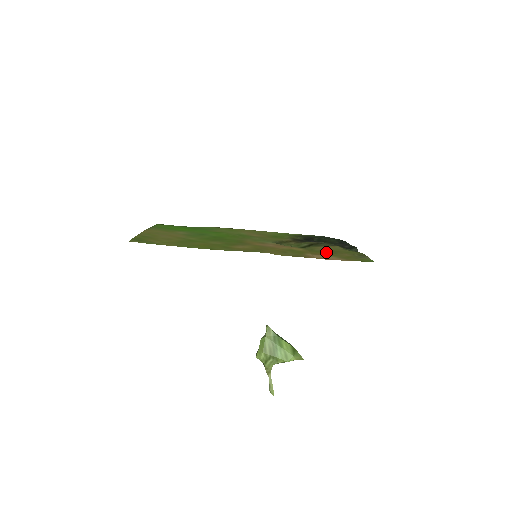
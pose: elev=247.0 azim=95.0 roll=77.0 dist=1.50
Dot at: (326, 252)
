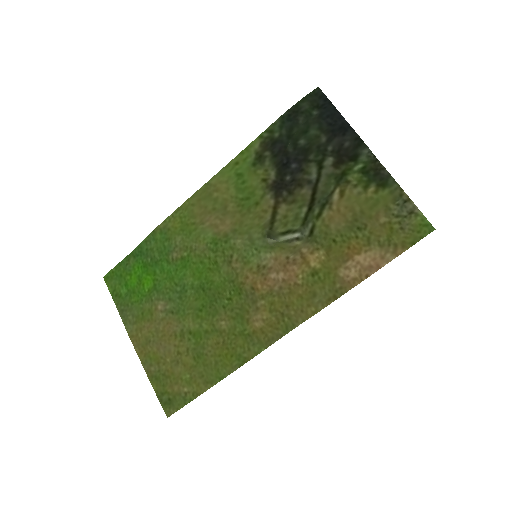
Dot at: (351, 233)
